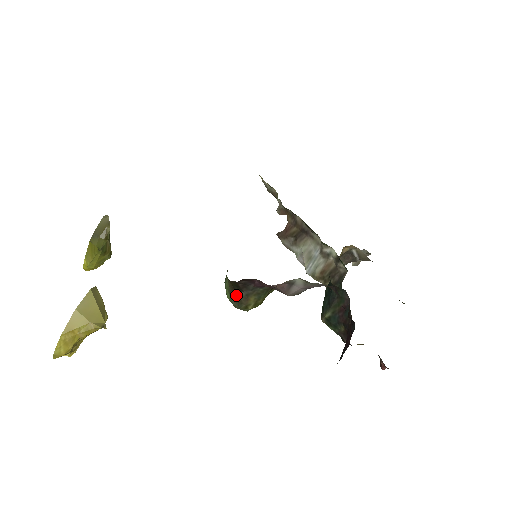
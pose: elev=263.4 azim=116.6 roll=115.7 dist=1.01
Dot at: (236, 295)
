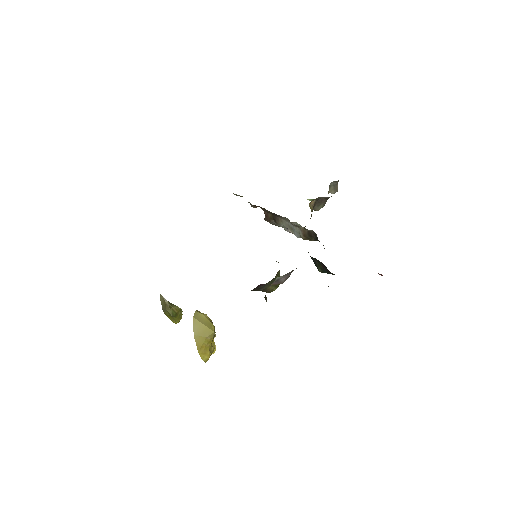
Dot at: occluded
